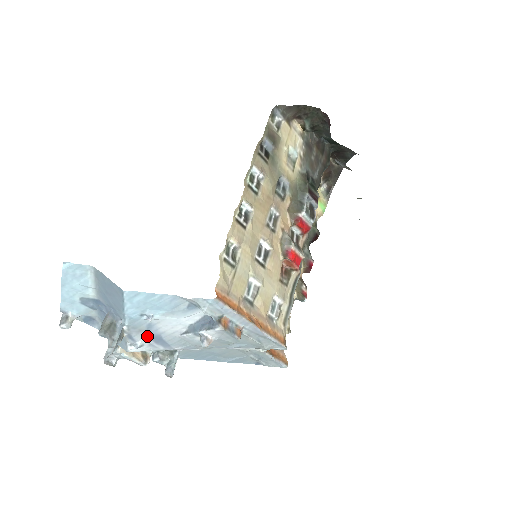
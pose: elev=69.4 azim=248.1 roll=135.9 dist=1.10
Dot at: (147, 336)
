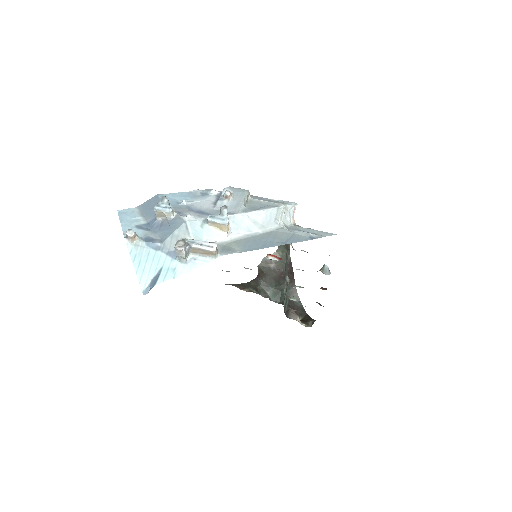
Dot at: (191, 212)
